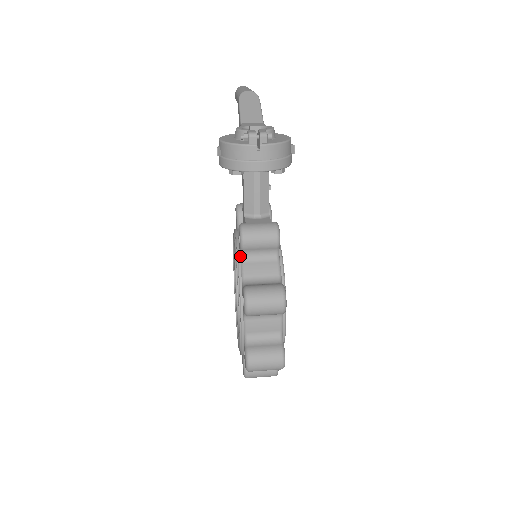
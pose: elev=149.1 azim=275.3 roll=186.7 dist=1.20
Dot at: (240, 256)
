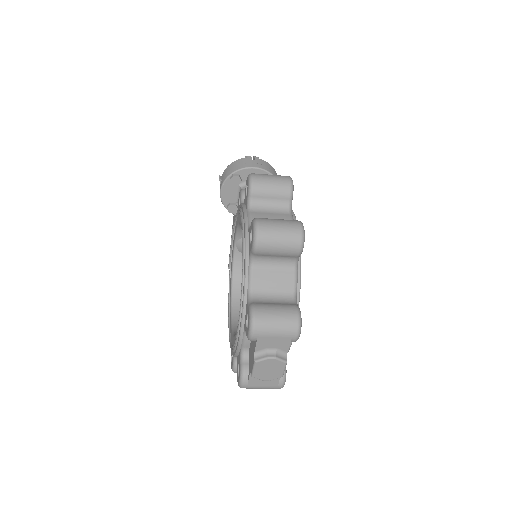
Dot at: occluded
